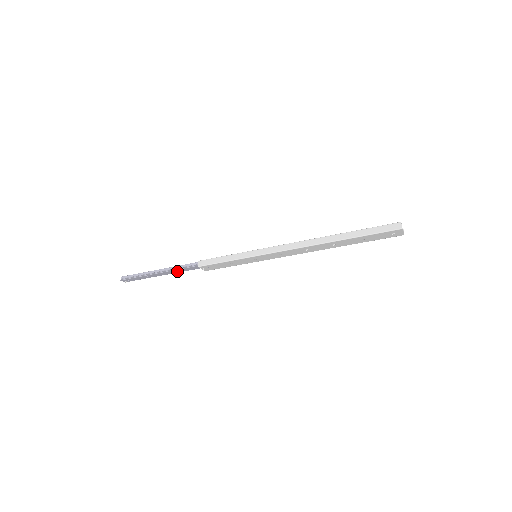
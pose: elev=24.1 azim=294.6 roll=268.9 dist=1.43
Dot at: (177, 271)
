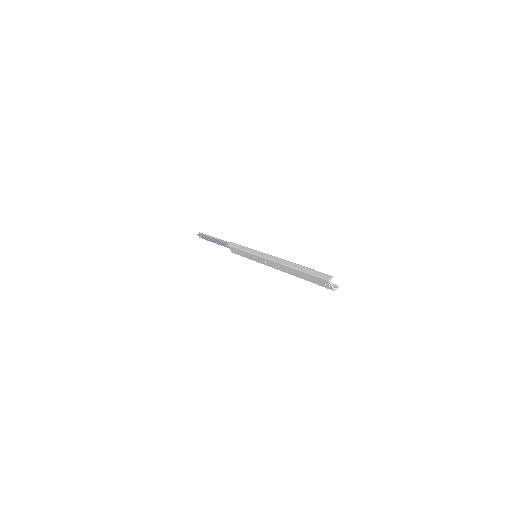
Dot at: (221, 244)
